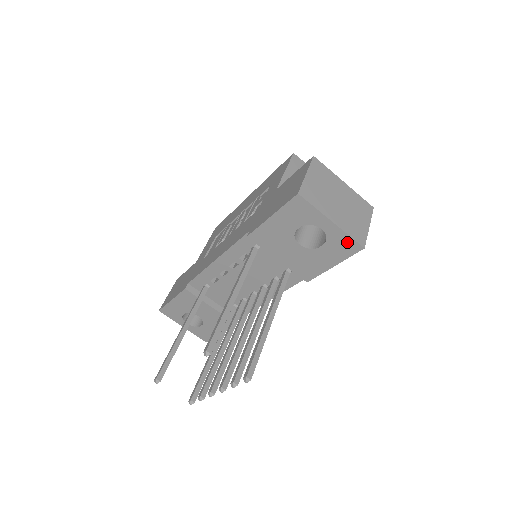
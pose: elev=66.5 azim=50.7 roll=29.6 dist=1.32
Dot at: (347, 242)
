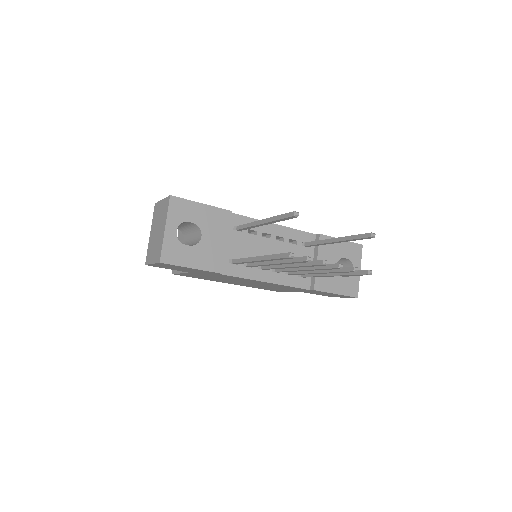
Dot at: (355, 287)
